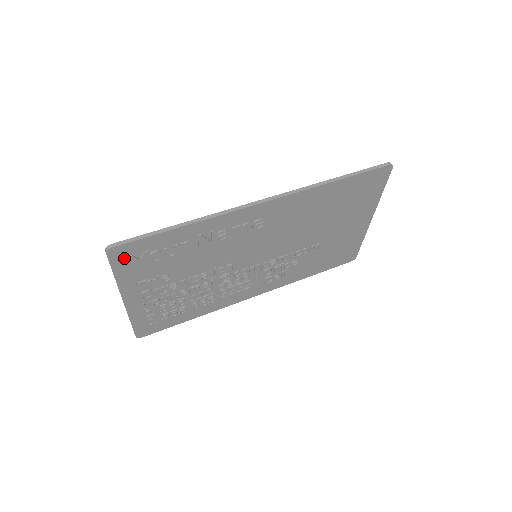
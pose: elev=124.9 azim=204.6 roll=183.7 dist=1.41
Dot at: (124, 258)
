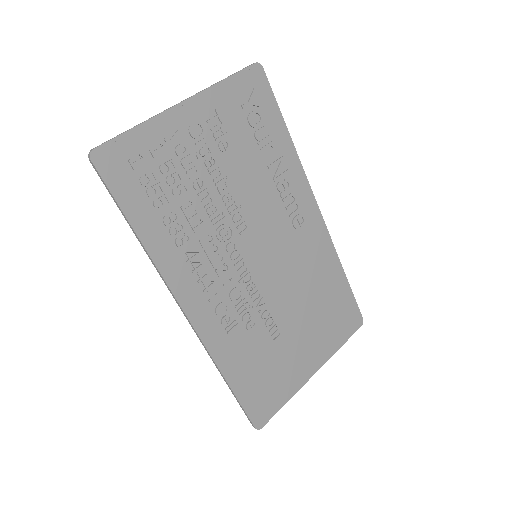
Dot at: (250, 84)
